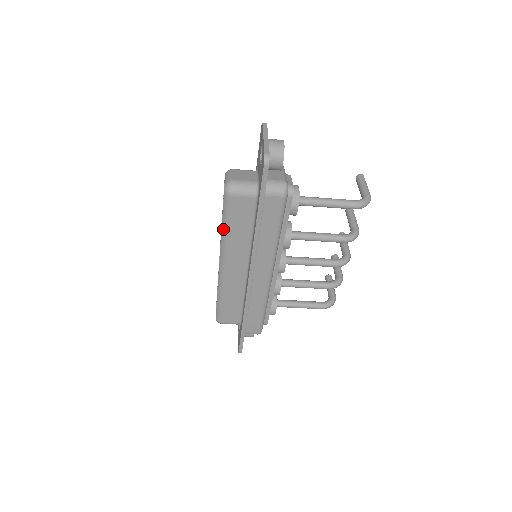
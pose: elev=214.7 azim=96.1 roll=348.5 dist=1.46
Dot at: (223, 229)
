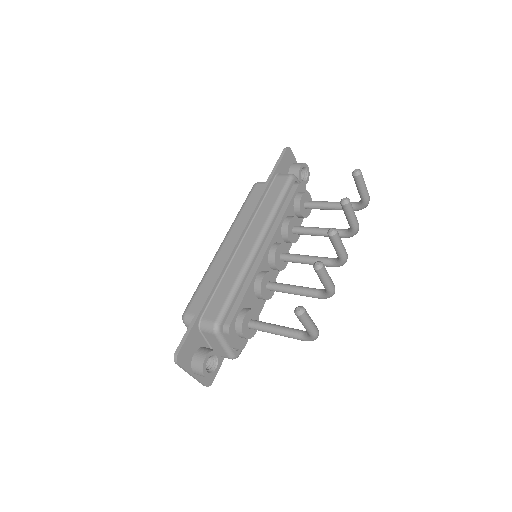
Dot at: occluded
